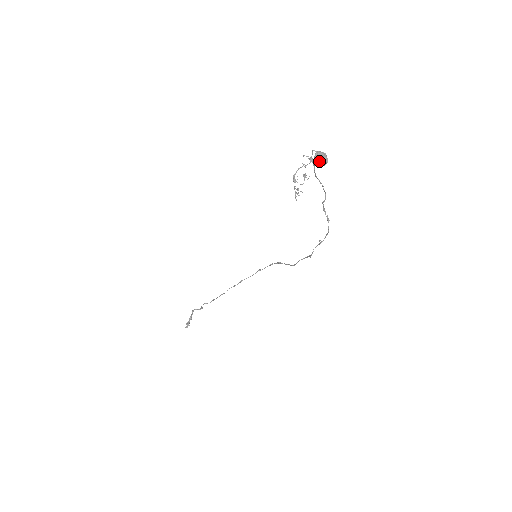
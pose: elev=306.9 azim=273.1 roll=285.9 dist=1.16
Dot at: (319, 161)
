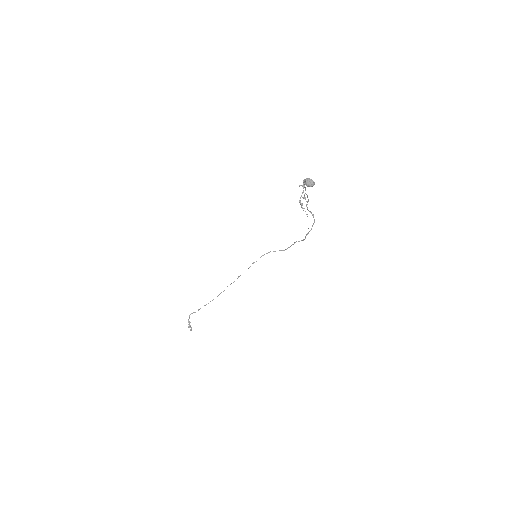
Dot at: (310, 185)
